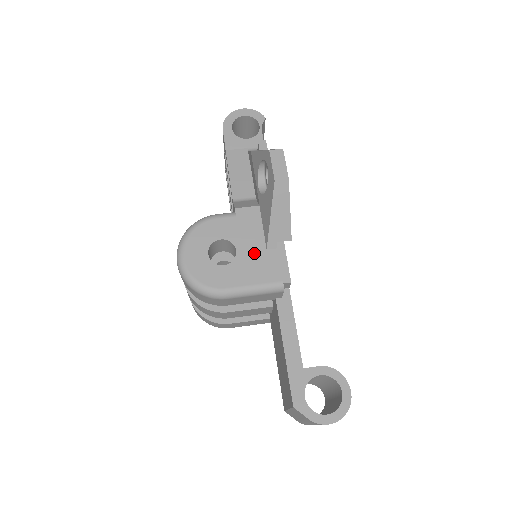
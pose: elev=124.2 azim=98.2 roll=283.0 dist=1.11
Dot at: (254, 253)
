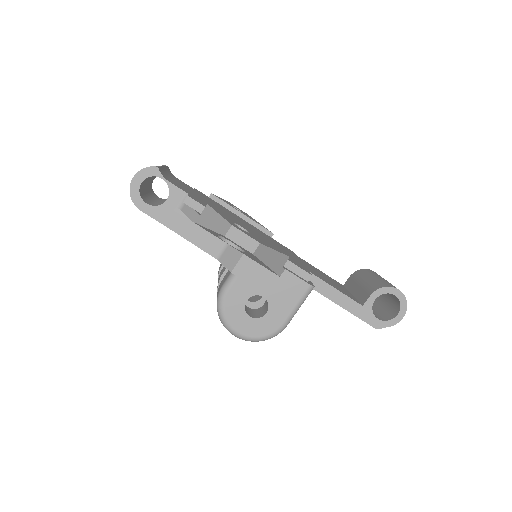
Dot at: (275, 287)
